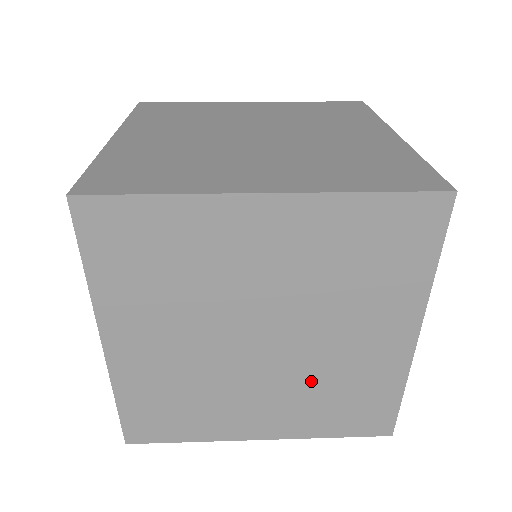
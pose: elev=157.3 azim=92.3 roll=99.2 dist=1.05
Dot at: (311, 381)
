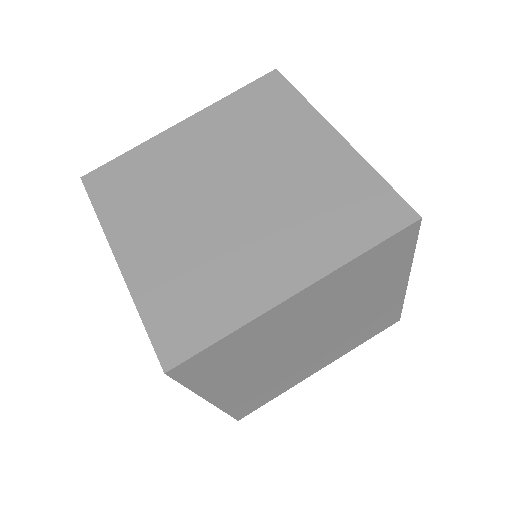
Dot at: occluded
